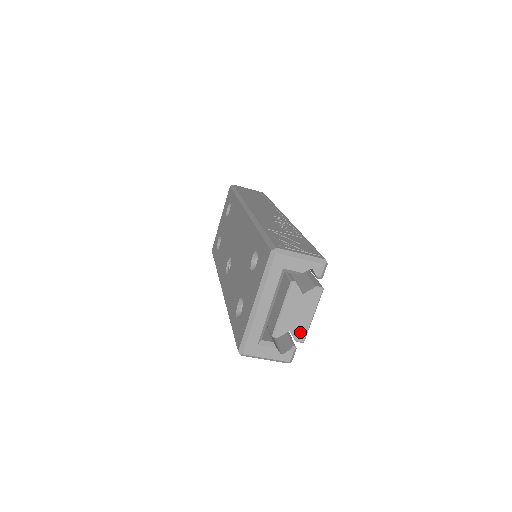
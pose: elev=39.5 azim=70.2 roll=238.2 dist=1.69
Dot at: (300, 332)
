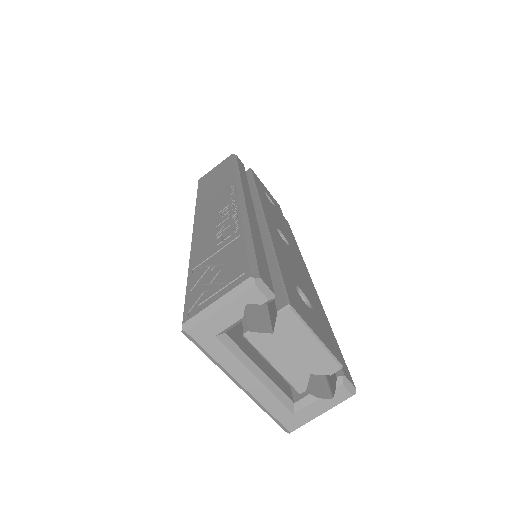
Dot at: (324, 364)
